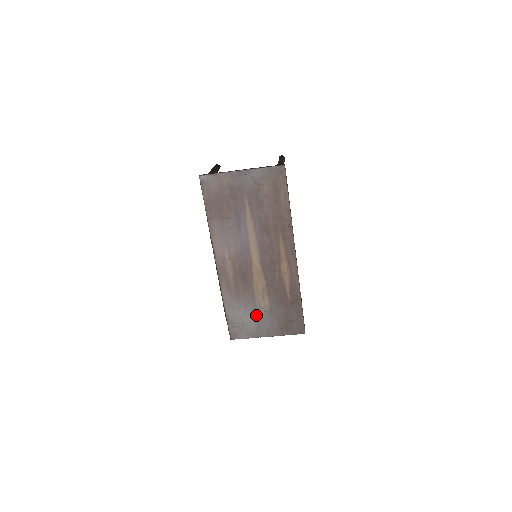
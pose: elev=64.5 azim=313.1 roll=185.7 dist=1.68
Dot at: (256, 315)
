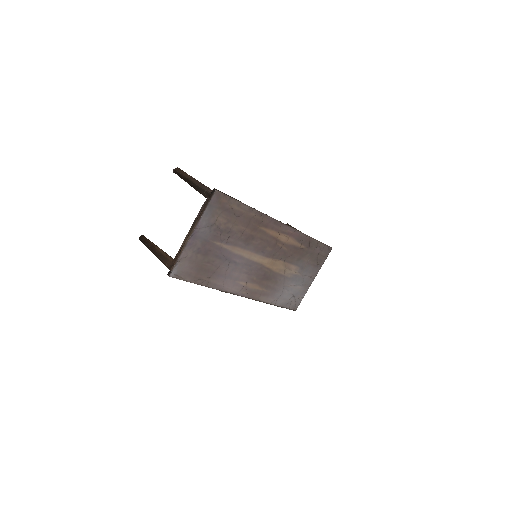
Dot at: (296, 281)
